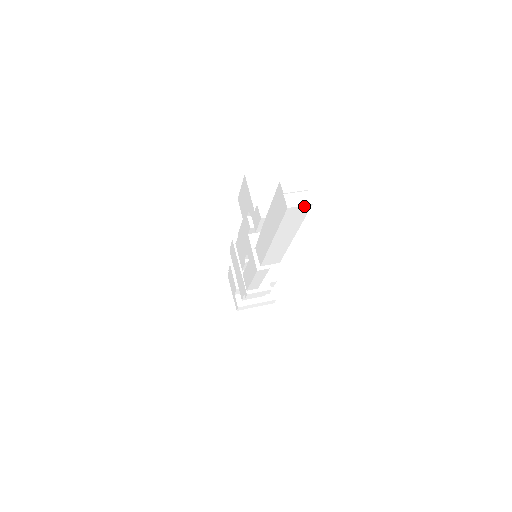
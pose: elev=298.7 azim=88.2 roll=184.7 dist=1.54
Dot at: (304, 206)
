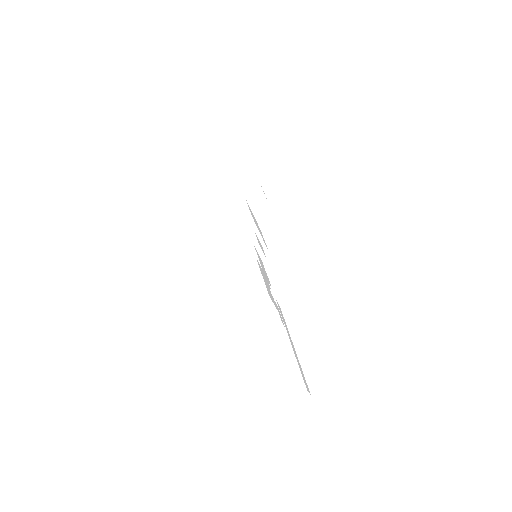
Dot at: (305, 397)
